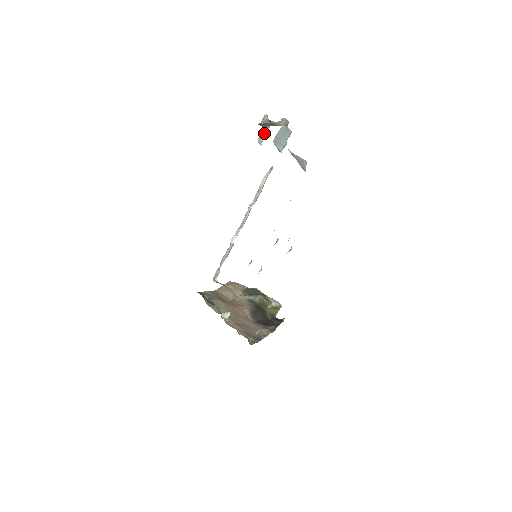
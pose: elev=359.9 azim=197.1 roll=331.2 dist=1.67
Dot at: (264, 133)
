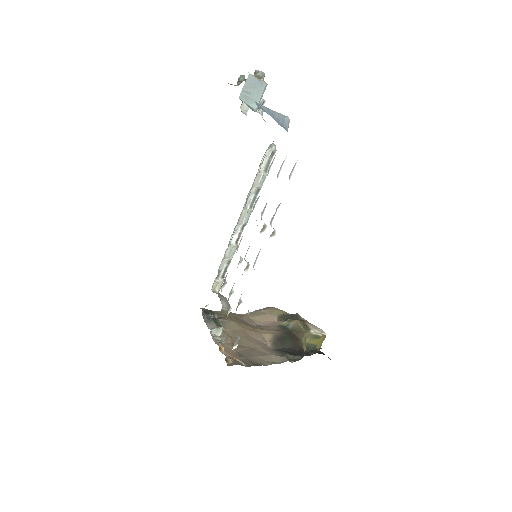
Dot at: occluded
